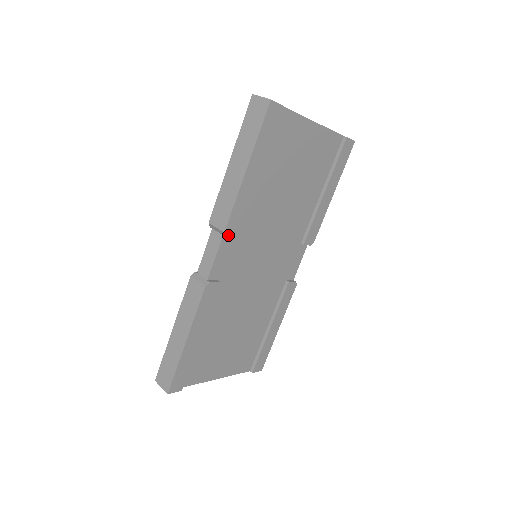
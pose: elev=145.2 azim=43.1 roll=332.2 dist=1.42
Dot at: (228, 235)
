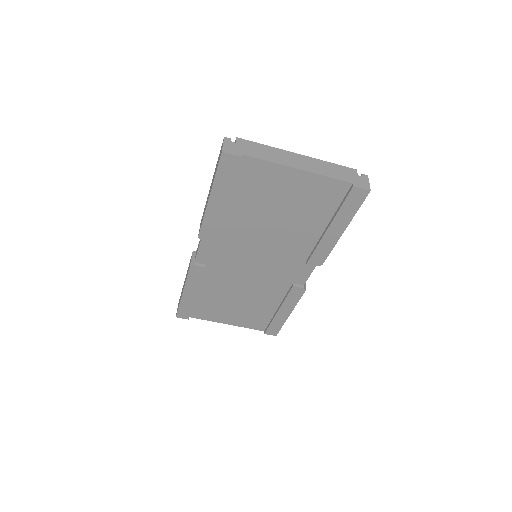
Dot at: (203, 239)
